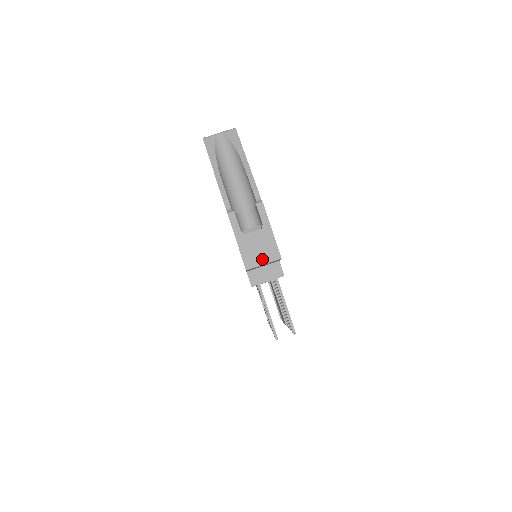
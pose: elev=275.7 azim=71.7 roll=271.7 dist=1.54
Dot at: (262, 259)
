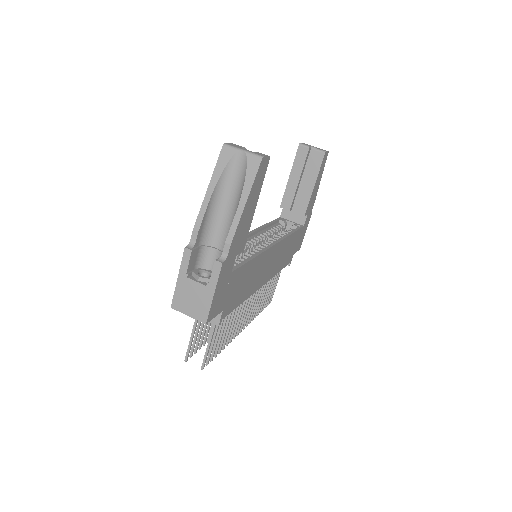
Dot at: (189, 310)
